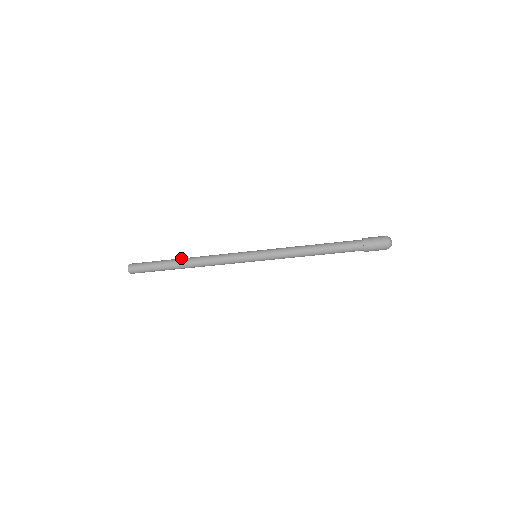
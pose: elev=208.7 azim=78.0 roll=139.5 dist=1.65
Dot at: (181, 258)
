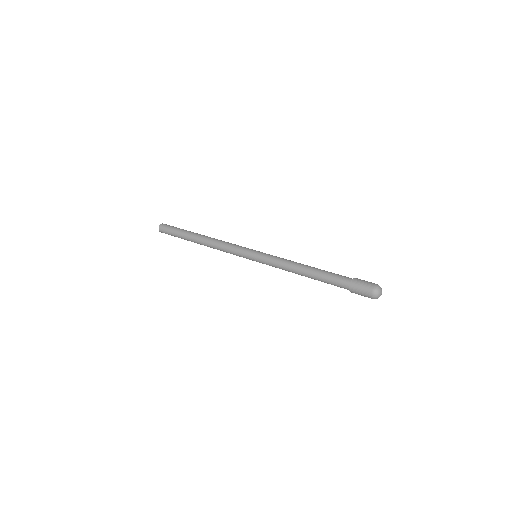
Dot at: (195, 241)
